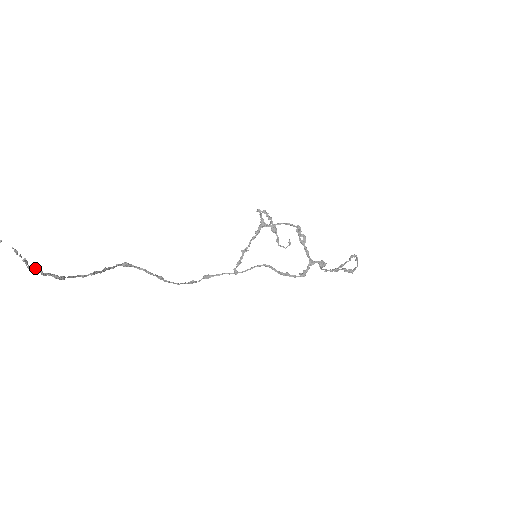
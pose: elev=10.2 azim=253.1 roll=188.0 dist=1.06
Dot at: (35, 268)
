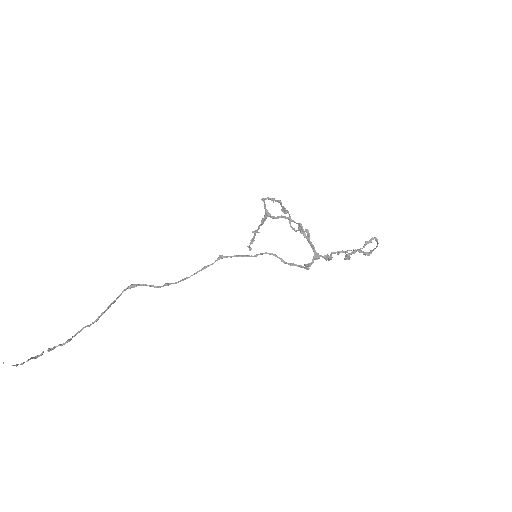
Dot at: (41, 353)
